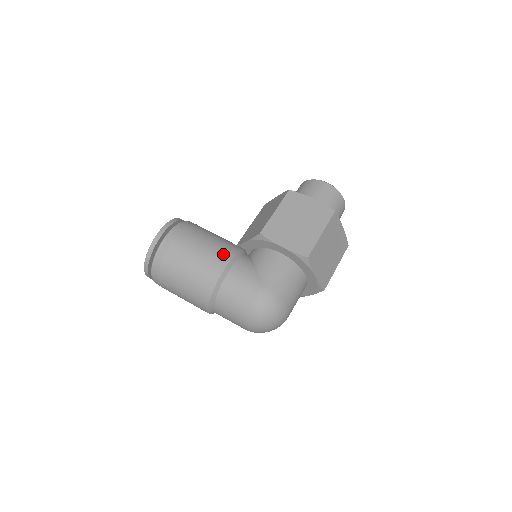
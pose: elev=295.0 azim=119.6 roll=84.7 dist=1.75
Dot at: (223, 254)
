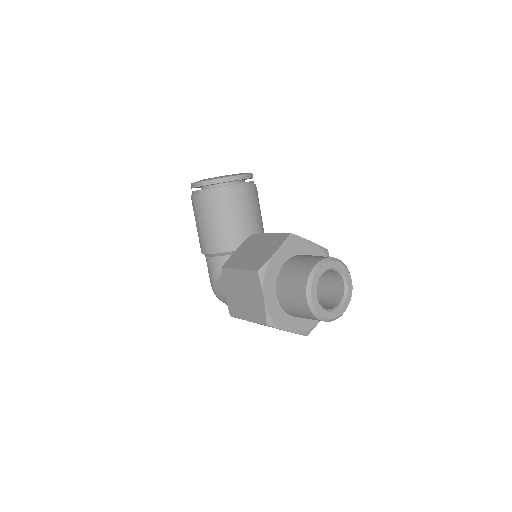
Dot at: (208, 245)
